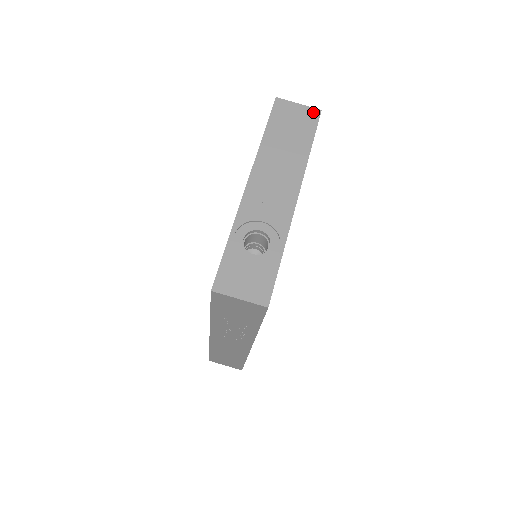
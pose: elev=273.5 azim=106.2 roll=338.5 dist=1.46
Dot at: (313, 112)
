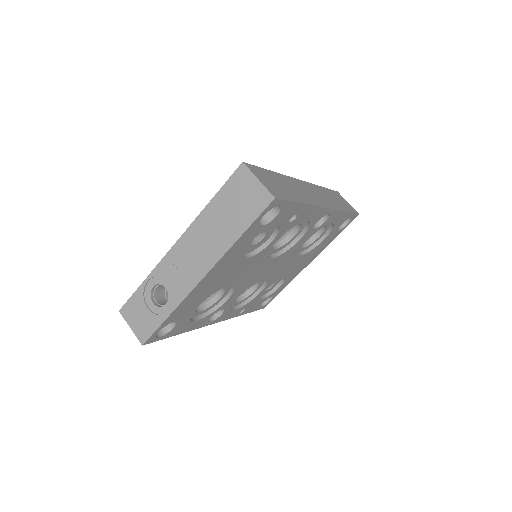
Dot at: (265, 197)
